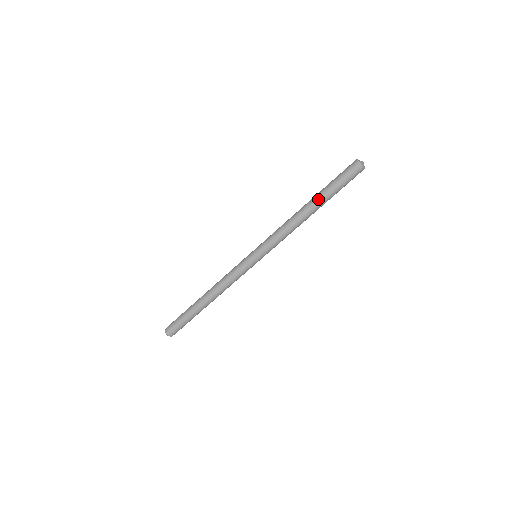
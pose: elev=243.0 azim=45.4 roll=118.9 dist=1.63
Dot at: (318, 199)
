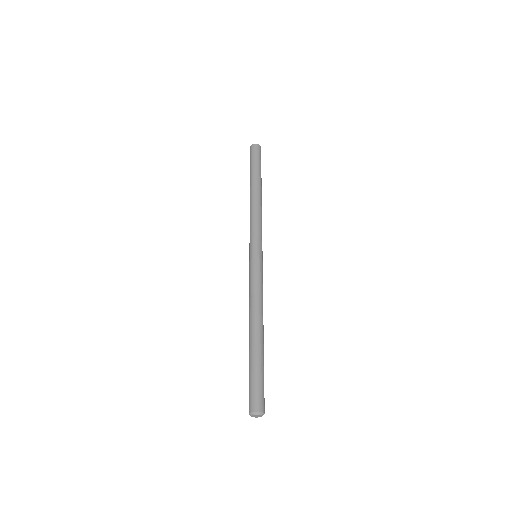
Dot at: (256, 179)
